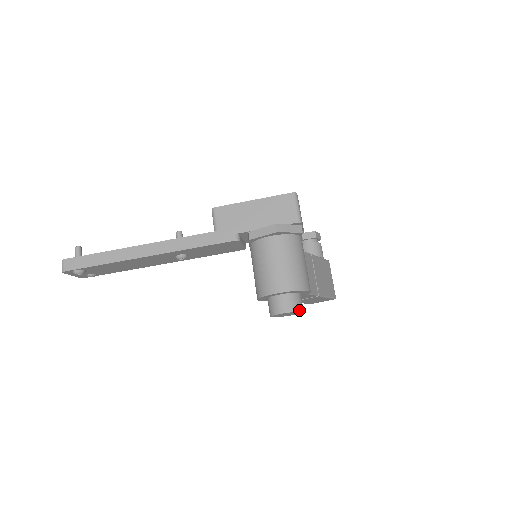
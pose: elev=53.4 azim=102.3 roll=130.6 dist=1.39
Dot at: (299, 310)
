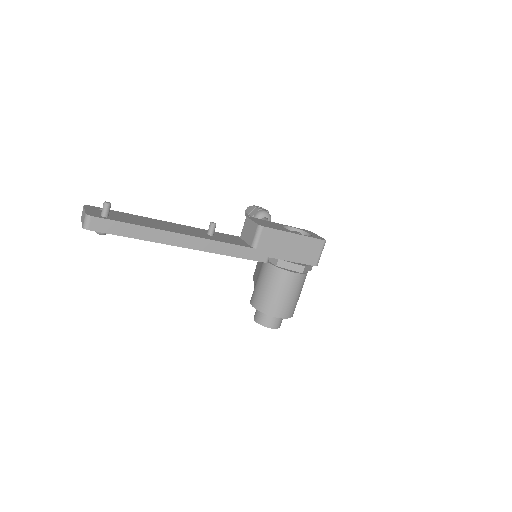
Dot at: occluded
